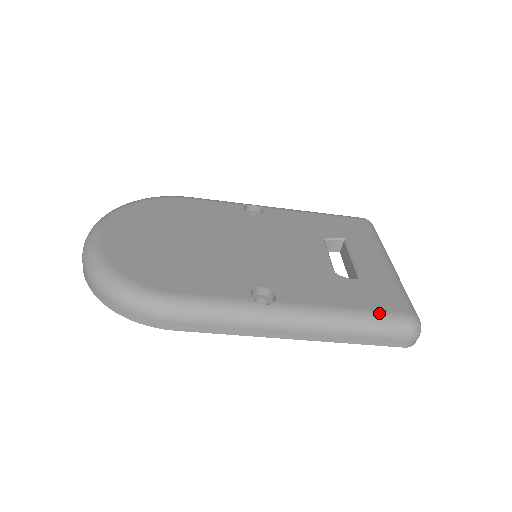
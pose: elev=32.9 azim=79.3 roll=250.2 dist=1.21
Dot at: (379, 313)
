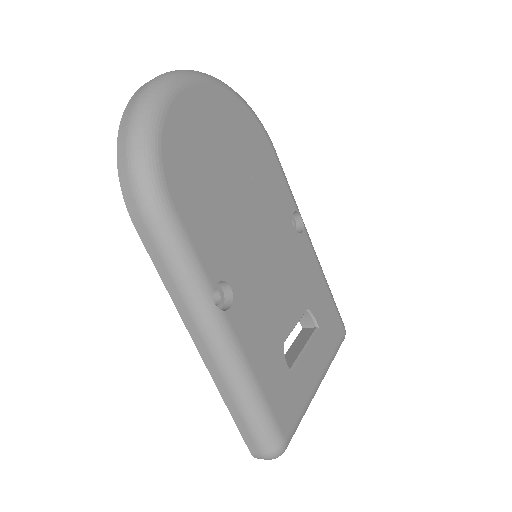
Dot at: (271, 413)
